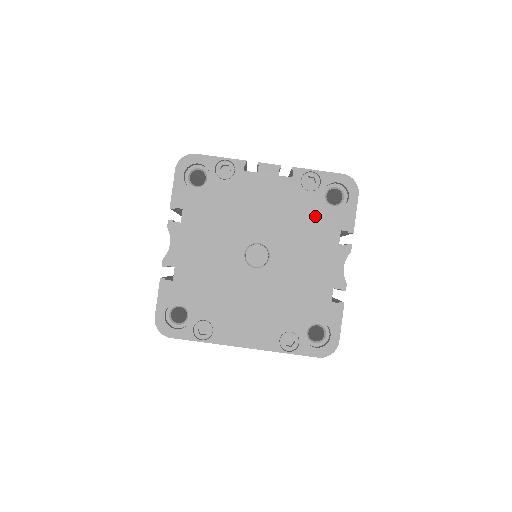
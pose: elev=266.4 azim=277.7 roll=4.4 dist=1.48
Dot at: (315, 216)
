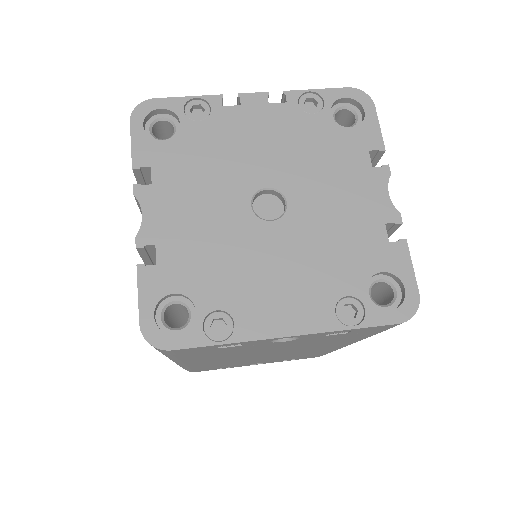
Dot at: (330, 141)
